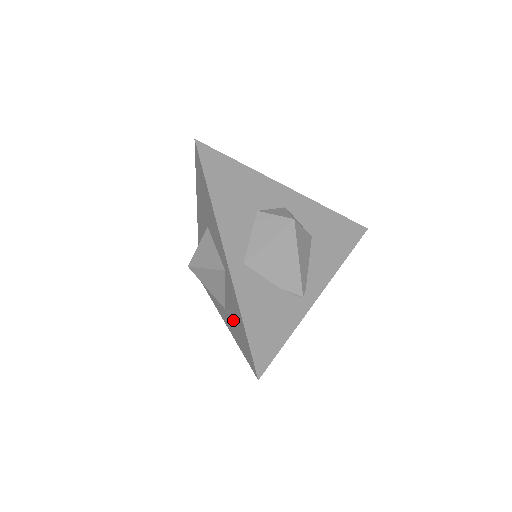
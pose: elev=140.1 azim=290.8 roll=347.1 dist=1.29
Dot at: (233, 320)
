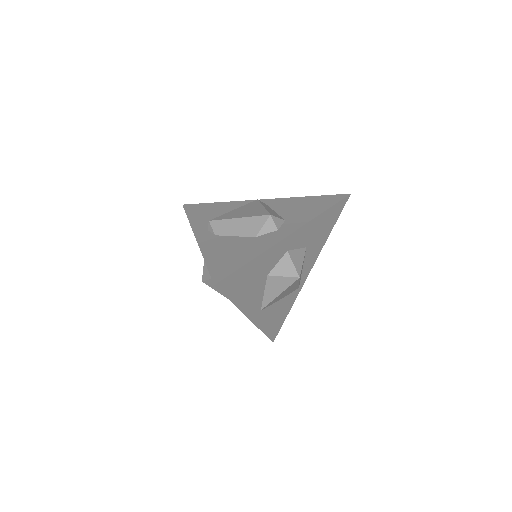
Dot at: occluded
